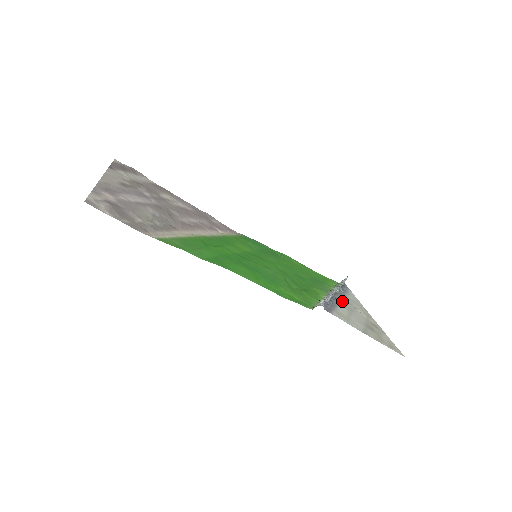
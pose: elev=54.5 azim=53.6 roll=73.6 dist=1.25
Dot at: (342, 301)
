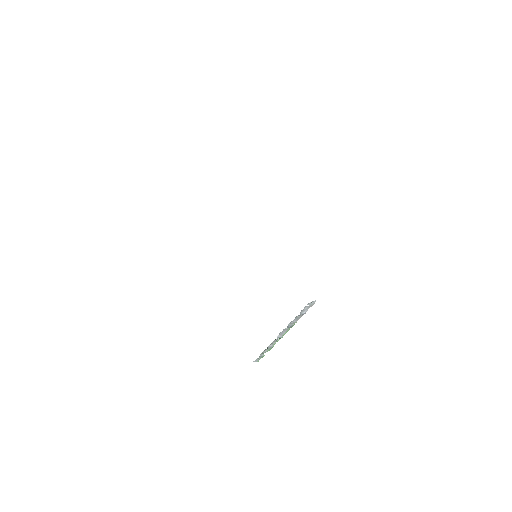
Dot at: occluded
